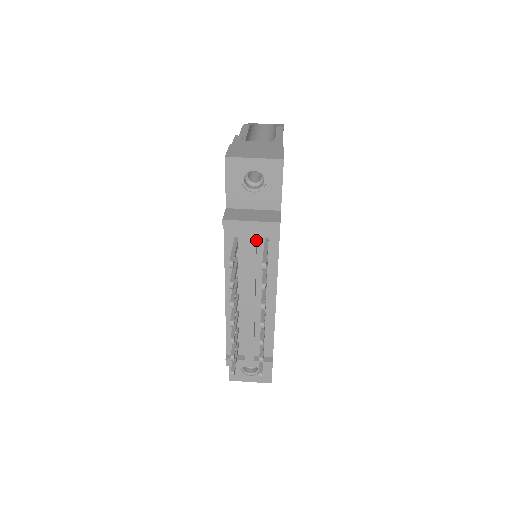
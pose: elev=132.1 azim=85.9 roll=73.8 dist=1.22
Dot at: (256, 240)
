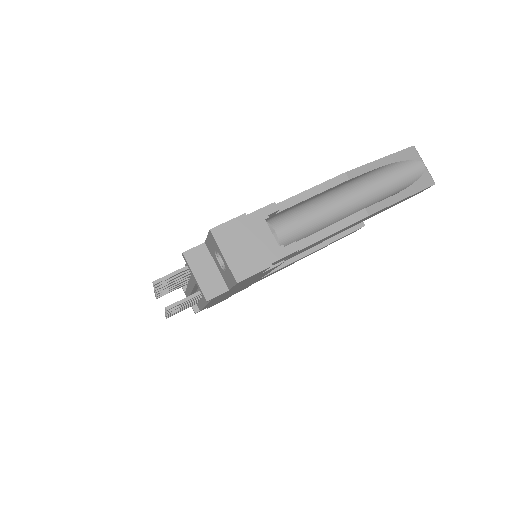
Dot at: occluded
